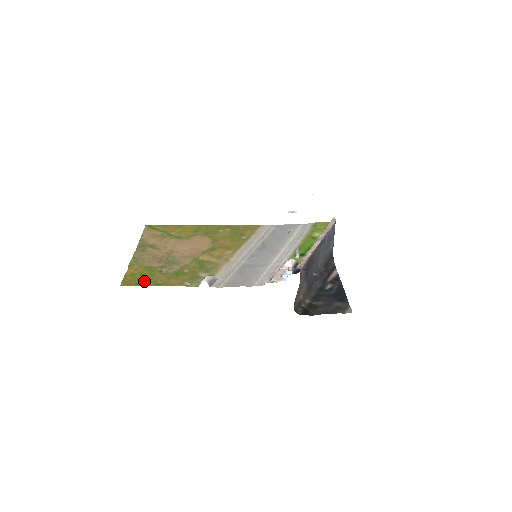
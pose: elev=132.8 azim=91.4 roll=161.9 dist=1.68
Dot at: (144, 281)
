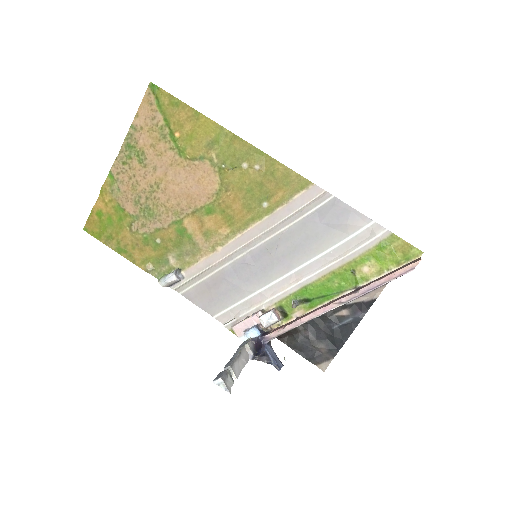
Dot at: (108, 235)
